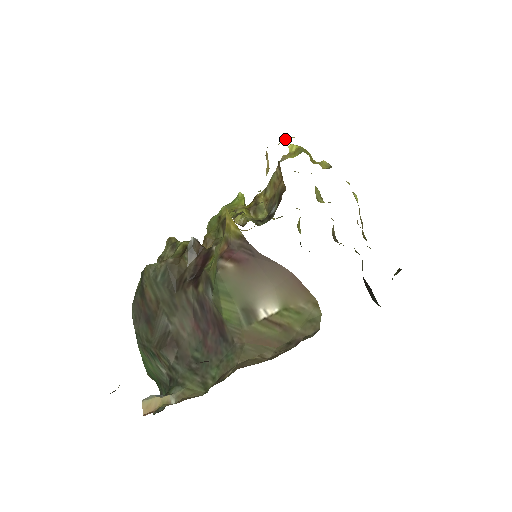
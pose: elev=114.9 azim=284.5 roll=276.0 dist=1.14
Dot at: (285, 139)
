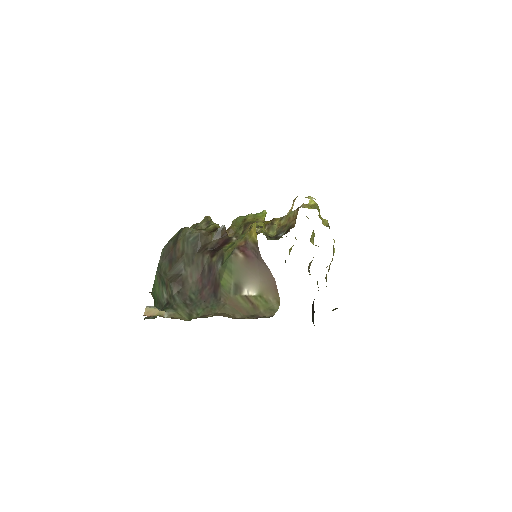
Dot at: (310, 197)
